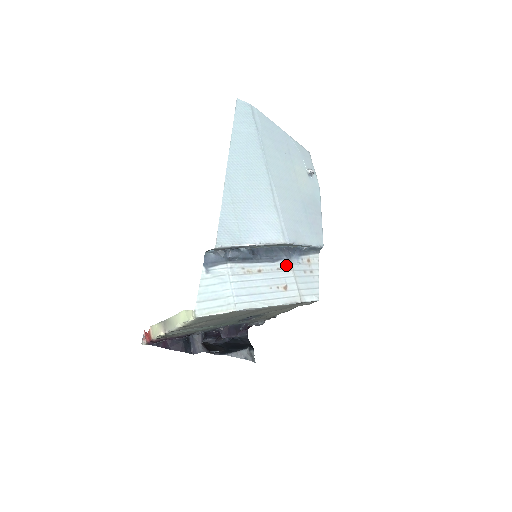
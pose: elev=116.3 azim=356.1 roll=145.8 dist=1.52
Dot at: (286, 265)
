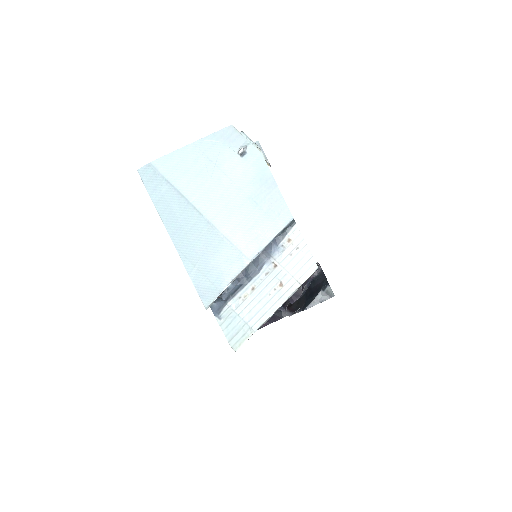
Dot at: (271, 265)
